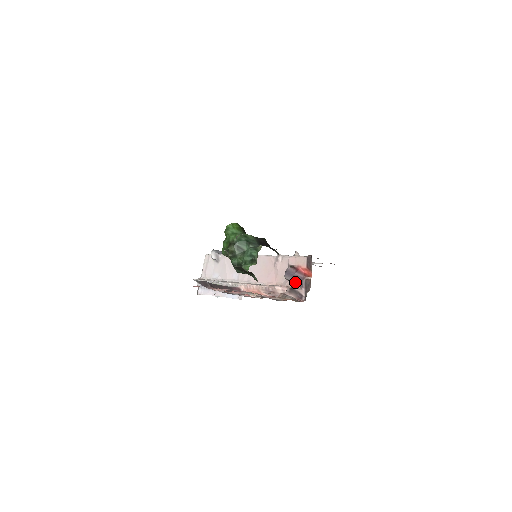
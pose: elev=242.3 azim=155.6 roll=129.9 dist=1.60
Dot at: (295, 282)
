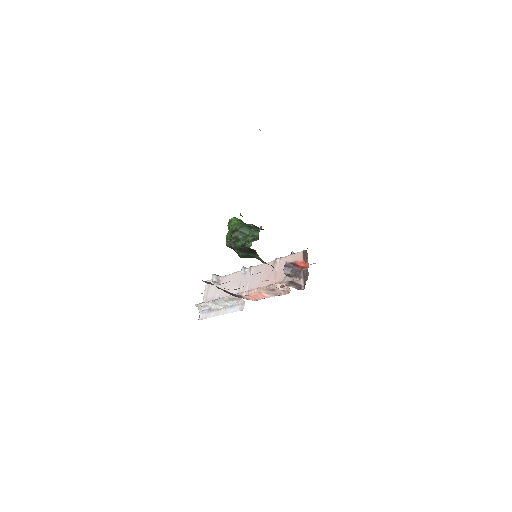
Dot at: (294, 275)
